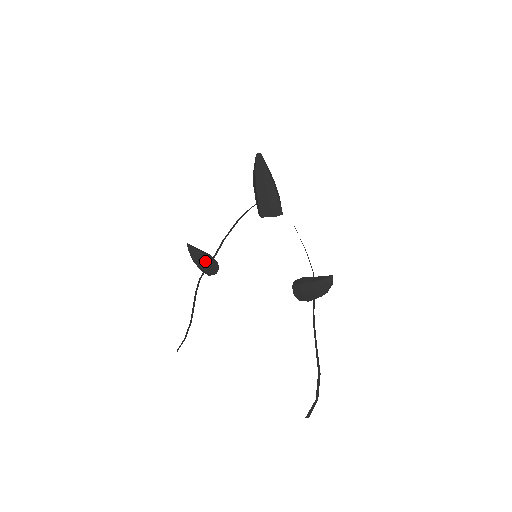
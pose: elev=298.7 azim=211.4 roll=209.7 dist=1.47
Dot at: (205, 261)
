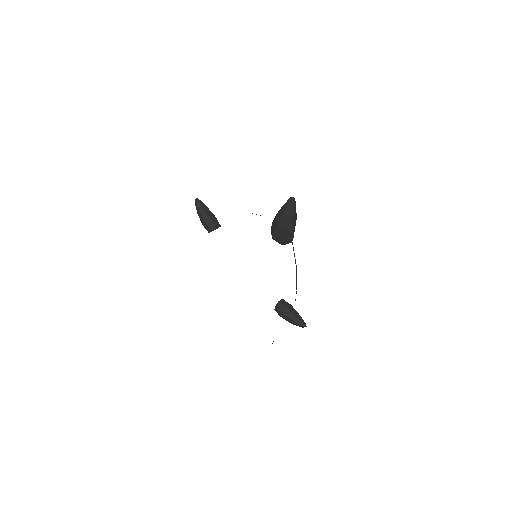
Dot at: (210, 227)
